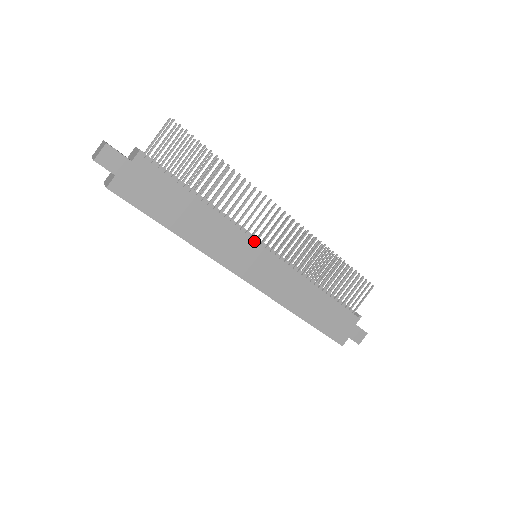
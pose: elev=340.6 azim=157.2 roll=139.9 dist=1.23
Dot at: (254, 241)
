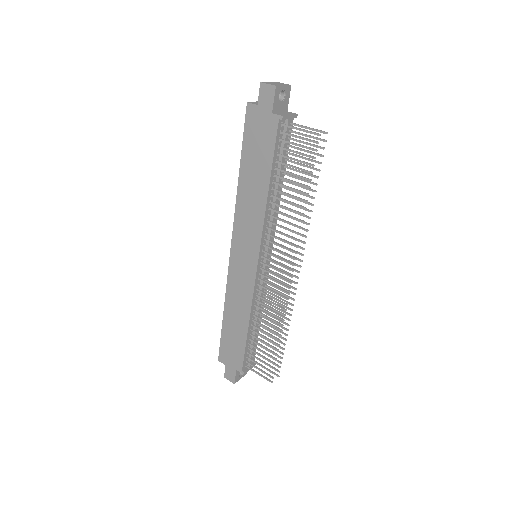
Dot at: (259, 248)
